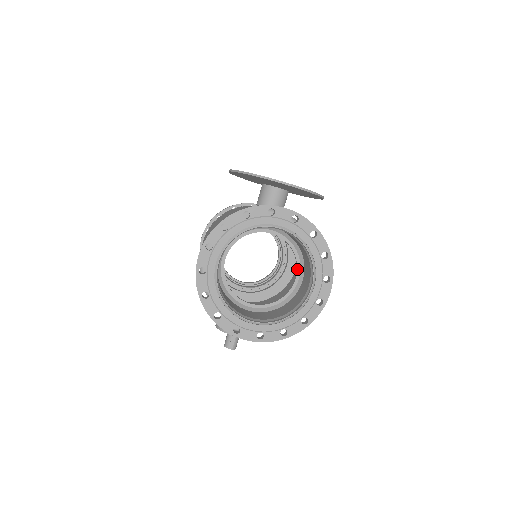
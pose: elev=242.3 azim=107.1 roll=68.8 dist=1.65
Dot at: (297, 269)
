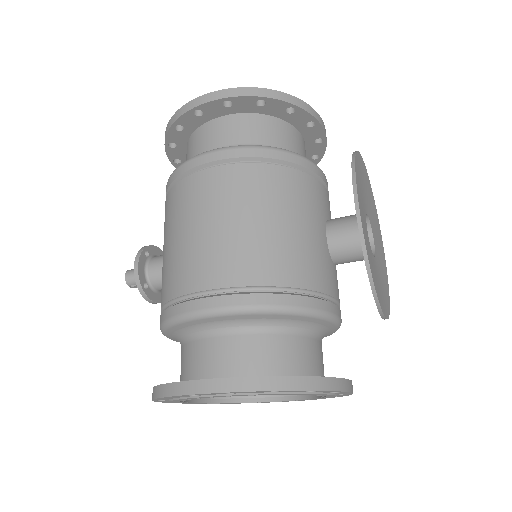
Dot at: occluded
